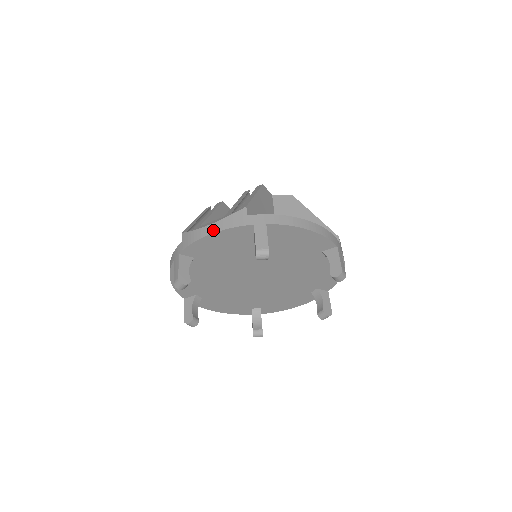
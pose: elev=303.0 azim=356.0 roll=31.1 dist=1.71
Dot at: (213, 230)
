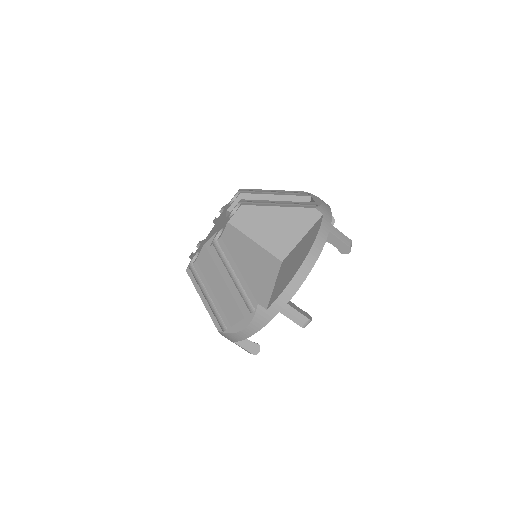
Dot at: (252, 333)
